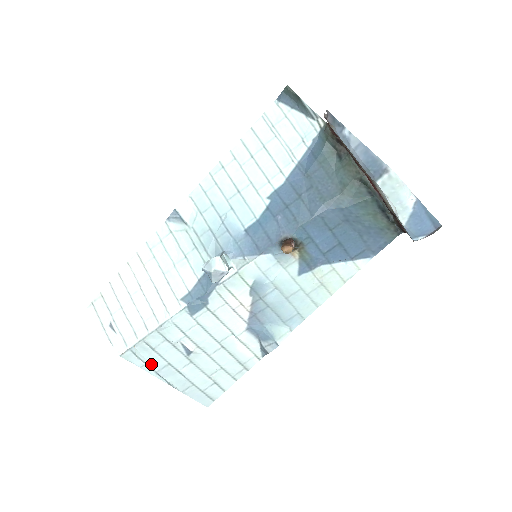
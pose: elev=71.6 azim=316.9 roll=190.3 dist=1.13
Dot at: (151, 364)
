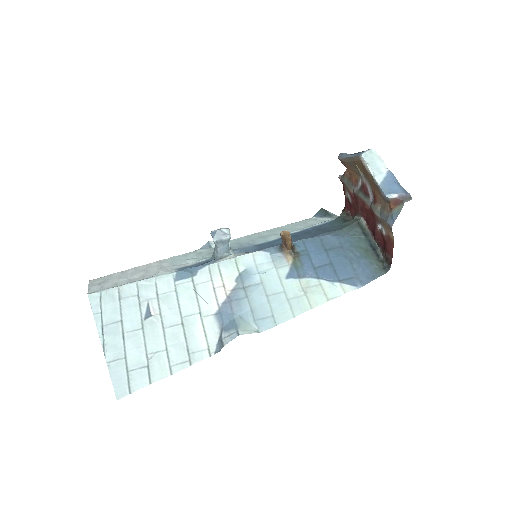
Dot at: (106, 314)
